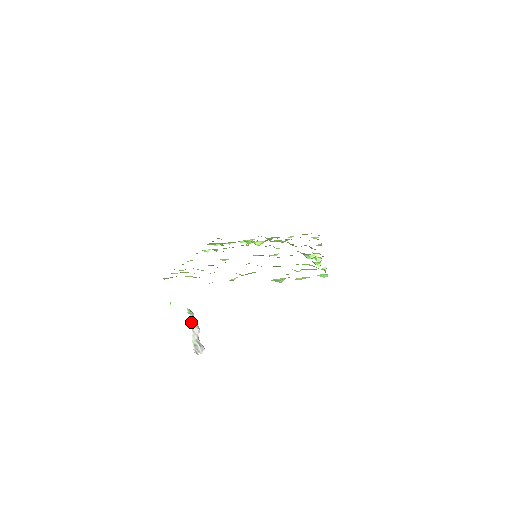
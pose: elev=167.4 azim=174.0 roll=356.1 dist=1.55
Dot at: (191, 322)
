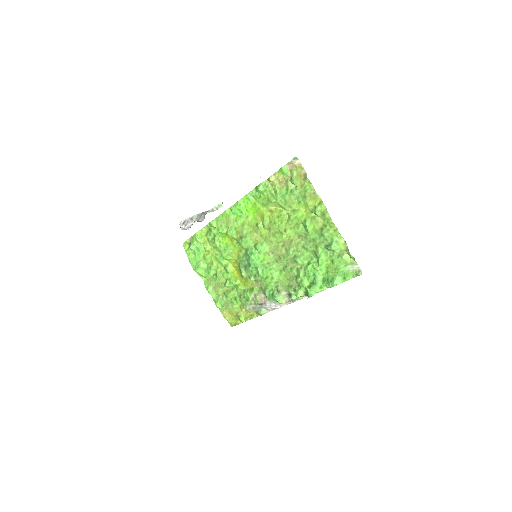
Dot at: (206, 211)
